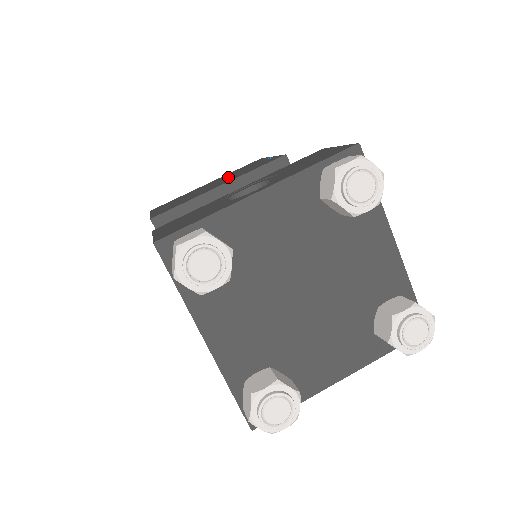
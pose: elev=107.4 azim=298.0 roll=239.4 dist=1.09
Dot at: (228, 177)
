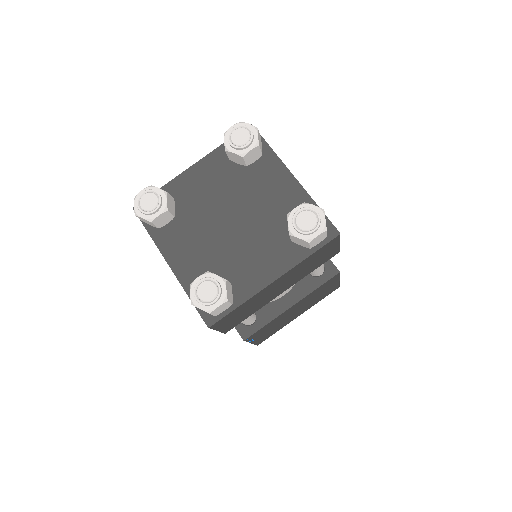
Dot at: occluded
